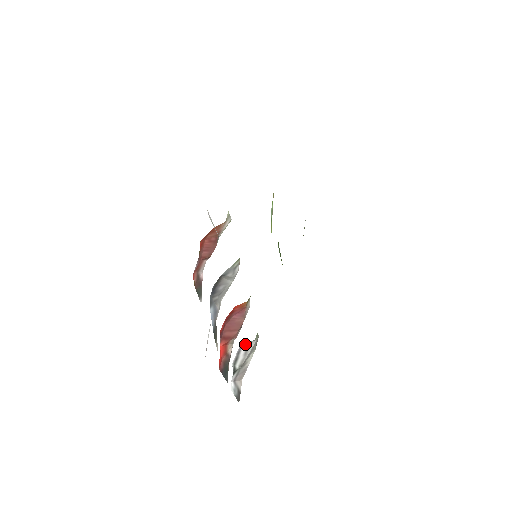
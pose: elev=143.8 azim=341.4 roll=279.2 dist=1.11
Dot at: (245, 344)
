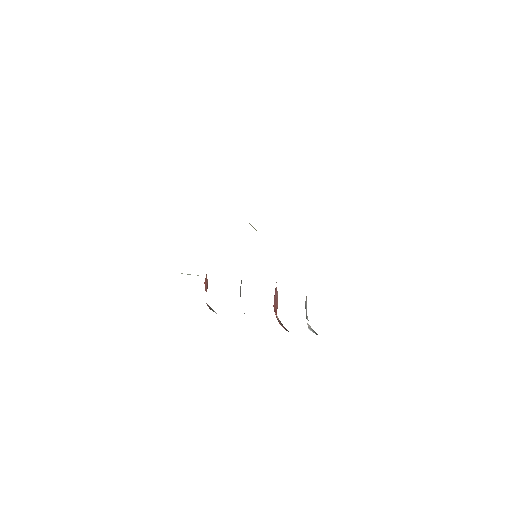
Dot at: (305, 302)
